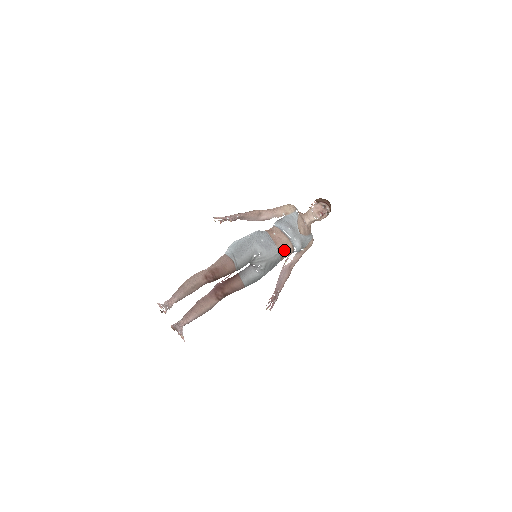
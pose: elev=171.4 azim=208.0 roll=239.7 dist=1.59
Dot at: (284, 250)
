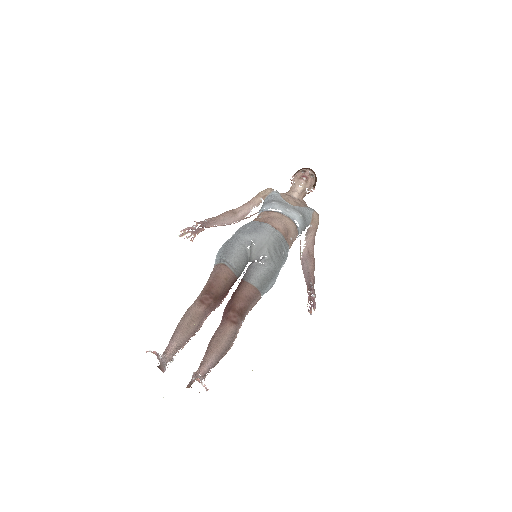
Dot at: (281, 225)
